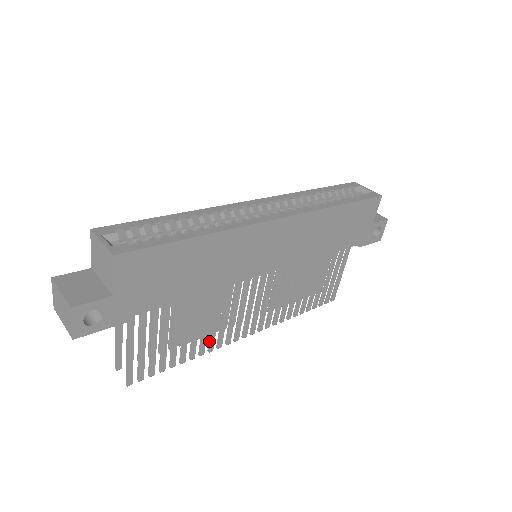
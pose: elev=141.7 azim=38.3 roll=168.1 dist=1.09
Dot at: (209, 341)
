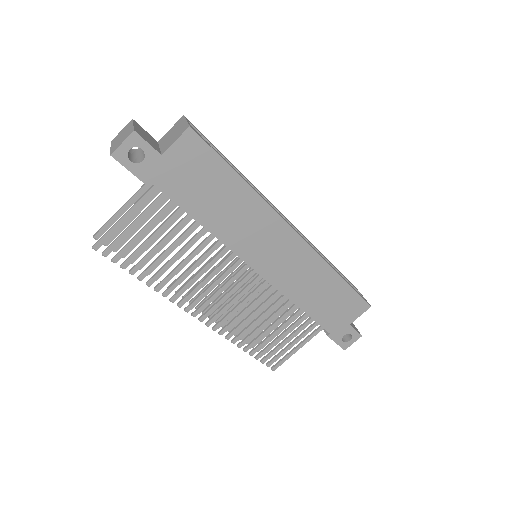
Dot at: (171, 285)
